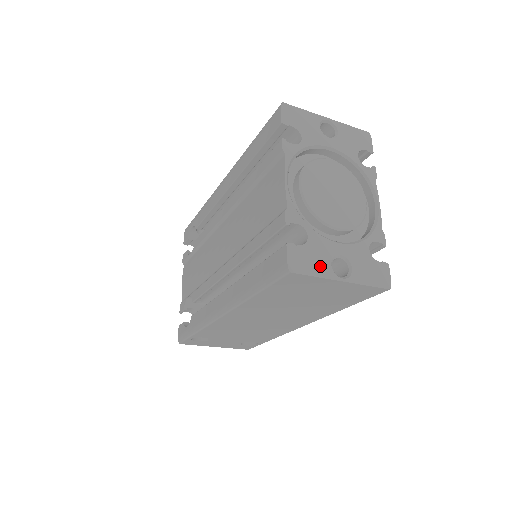
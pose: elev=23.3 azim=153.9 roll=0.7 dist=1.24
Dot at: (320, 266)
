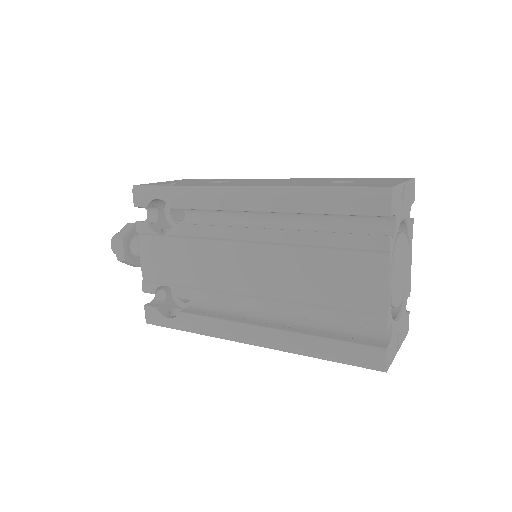
Dot at: (394, 350)
